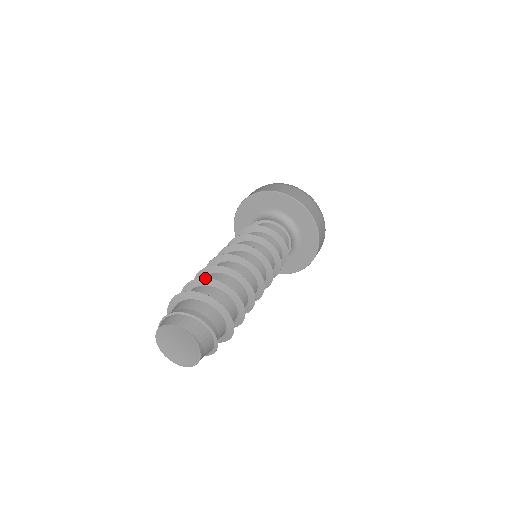
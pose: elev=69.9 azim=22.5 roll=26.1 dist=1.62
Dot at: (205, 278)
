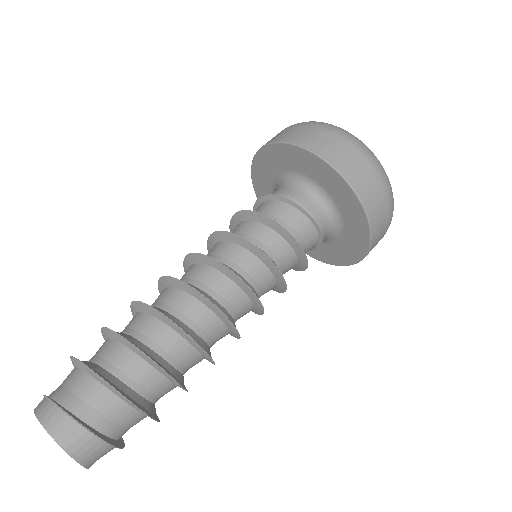
Dot at: (132, 344)
